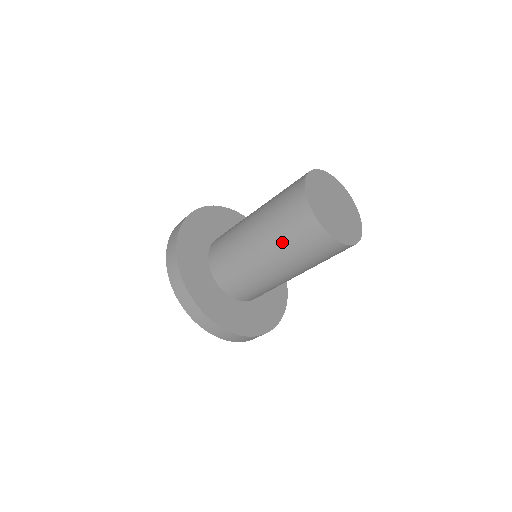
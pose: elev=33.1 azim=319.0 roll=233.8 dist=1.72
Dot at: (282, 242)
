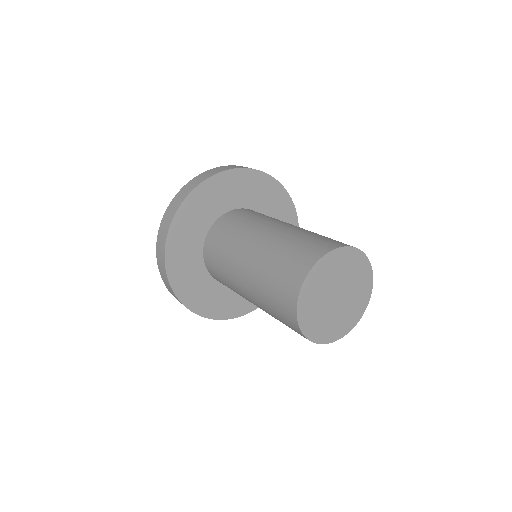
Dot at: occluded
